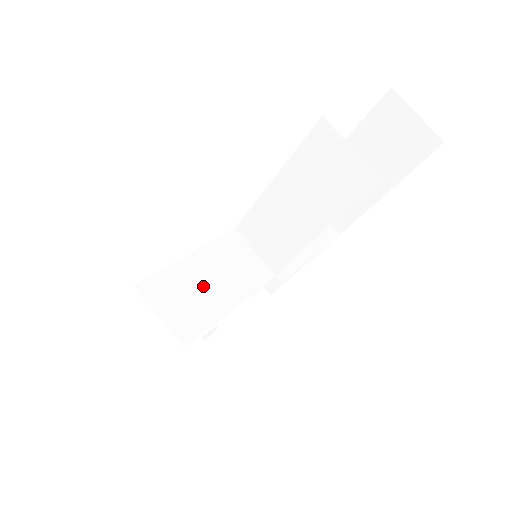
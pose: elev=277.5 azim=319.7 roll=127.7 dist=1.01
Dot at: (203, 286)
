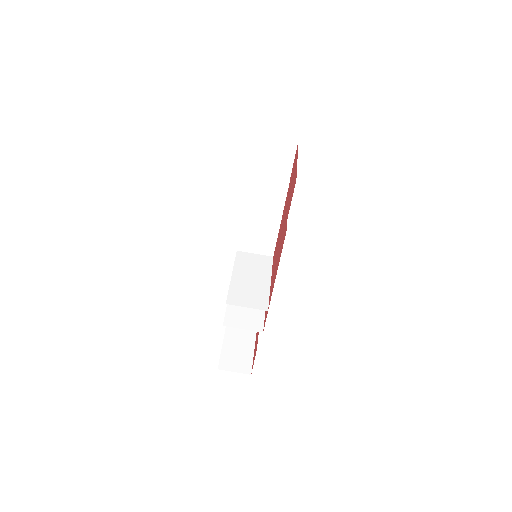
Dot at: (250, 284)
